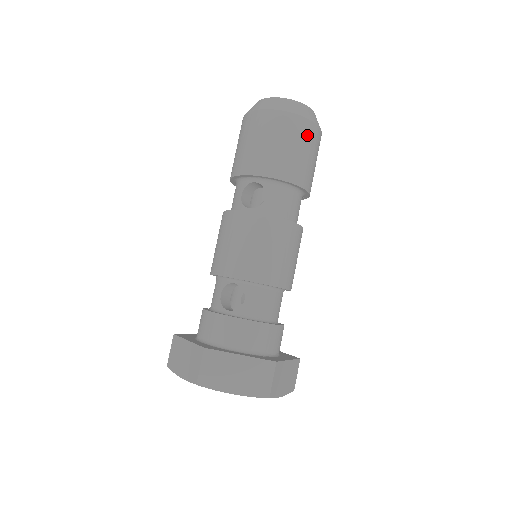
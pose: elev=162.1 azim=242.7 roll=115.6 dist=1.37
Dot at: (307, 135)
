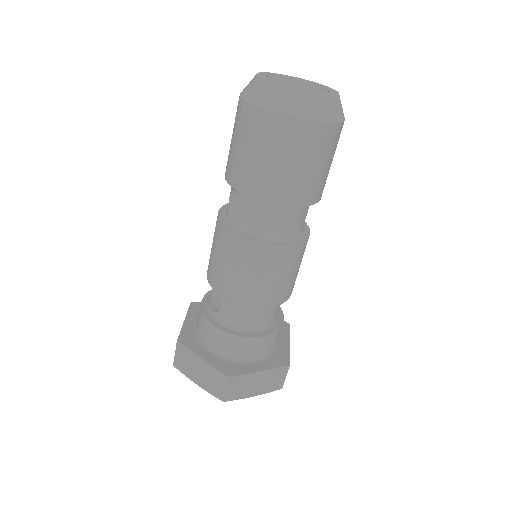
Dot at: (290, 139)
